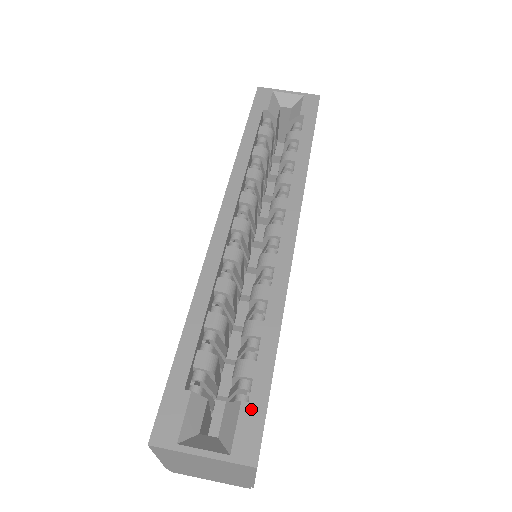
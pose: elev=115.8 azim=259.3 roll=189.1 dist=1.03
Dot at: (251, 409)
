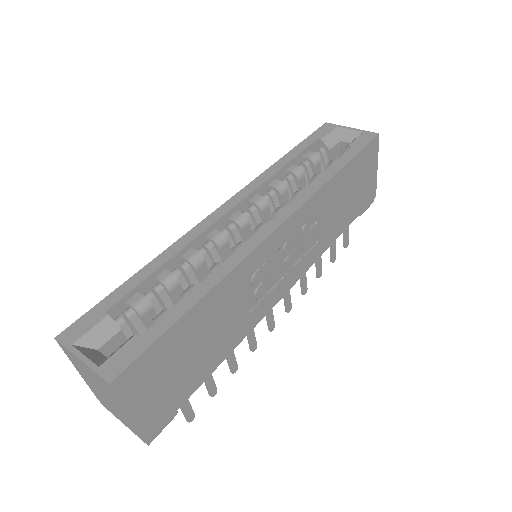
Dot at: (138, 342)
